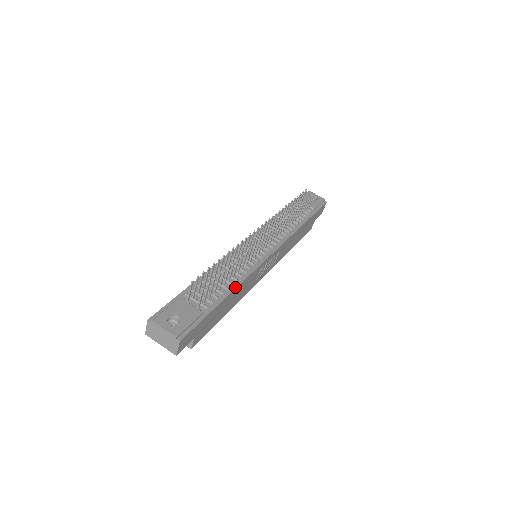
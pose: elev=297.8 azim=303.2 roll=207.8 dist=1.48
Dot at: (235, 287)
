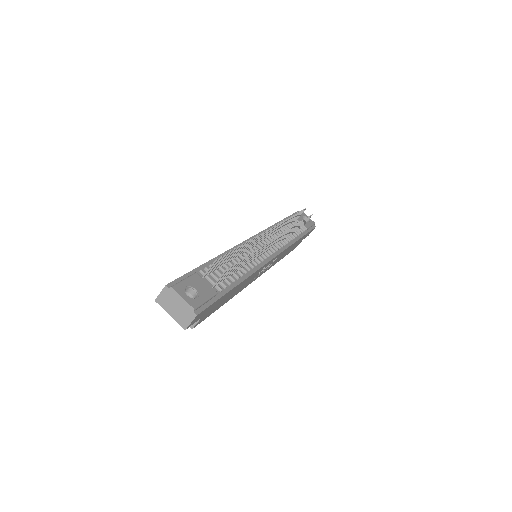
Dot at: (244, 278)
